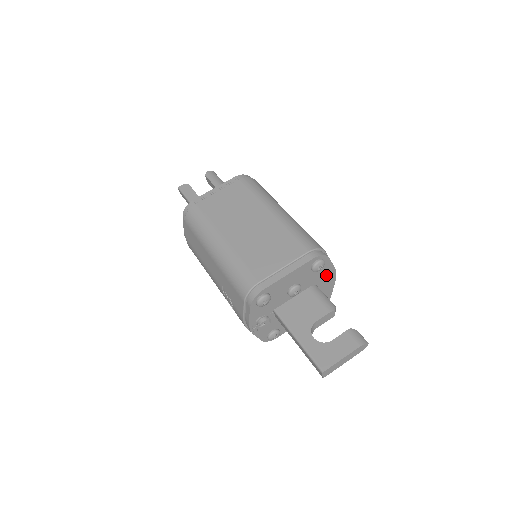
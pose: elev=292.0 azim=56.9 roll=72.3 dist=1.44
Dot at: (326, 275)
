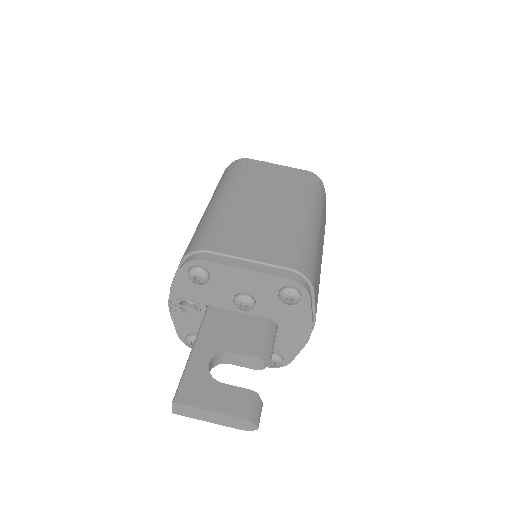
Dot at: (296, 323)
